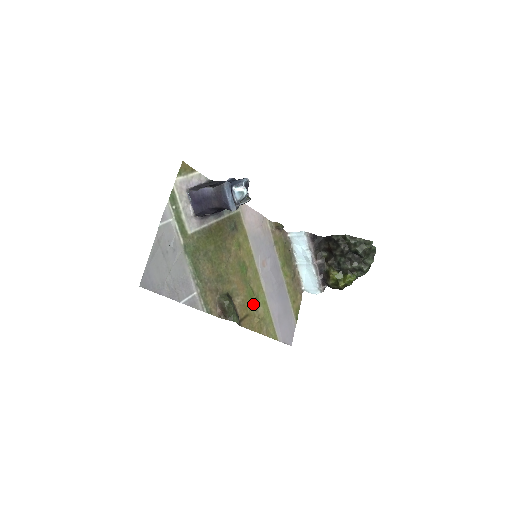
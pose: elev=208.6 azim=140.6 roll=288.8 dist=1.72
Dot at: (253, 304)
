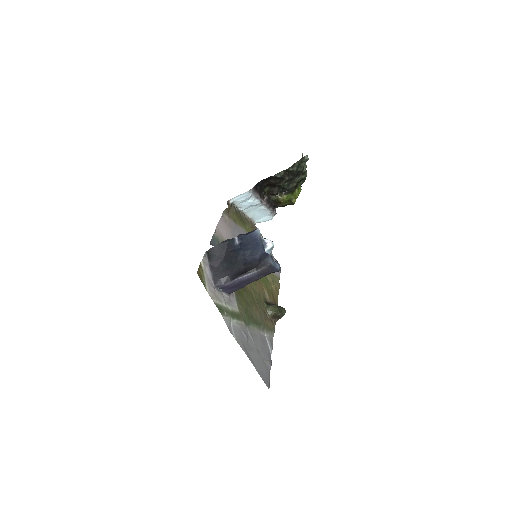
Dot at: (267, 283)
